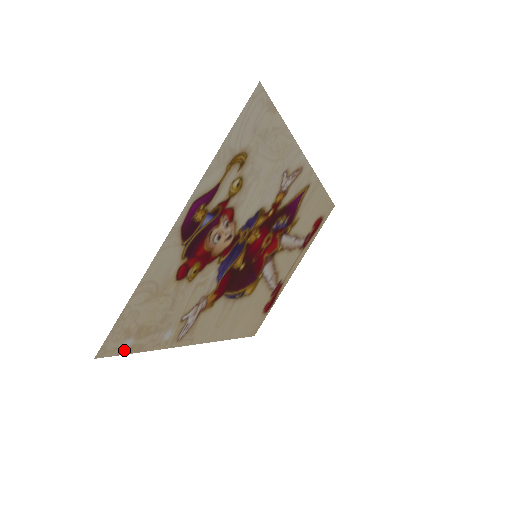
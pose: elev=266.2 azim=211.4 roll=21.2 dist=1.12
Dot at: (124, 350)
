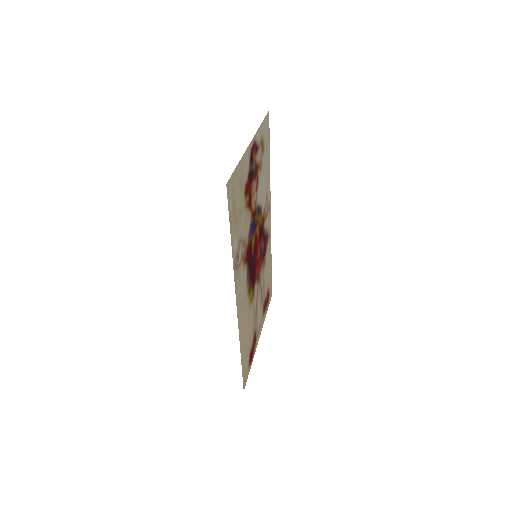
Dot at: (229, 209)
